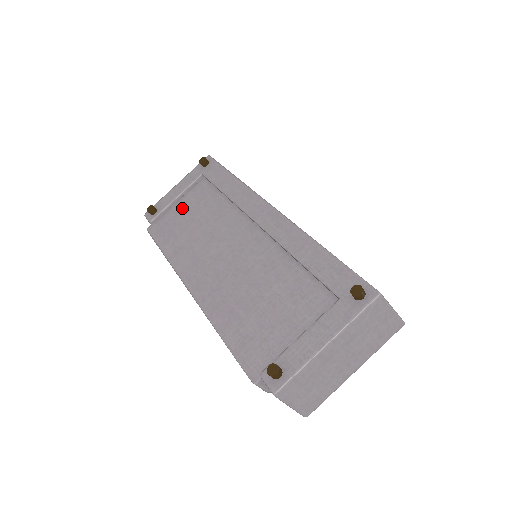
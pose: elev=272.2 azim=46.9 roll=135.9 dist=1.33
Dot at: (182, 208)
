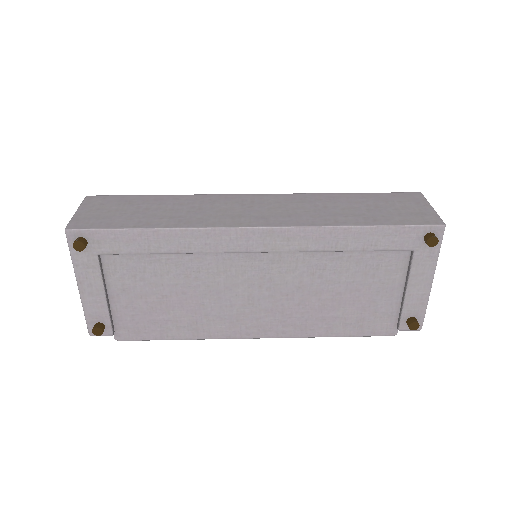
Dot at: (130, 298)
